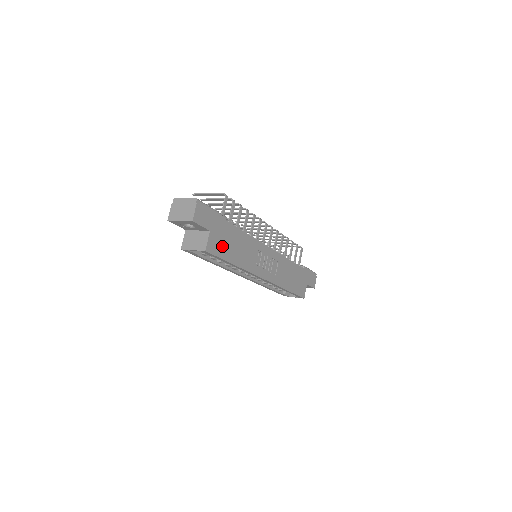
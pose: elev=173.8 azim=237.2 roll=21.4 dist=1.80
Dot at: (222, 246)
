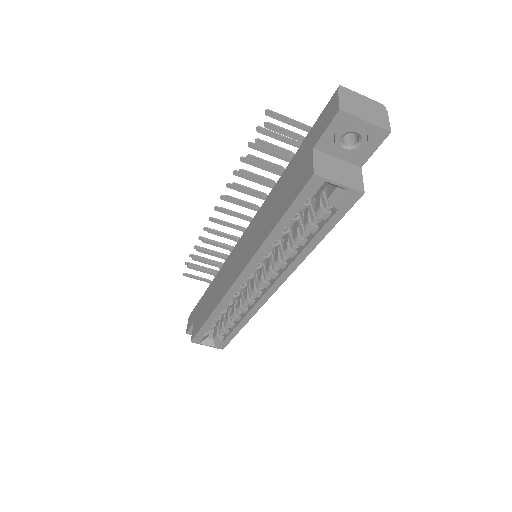
Dot at: occluded
